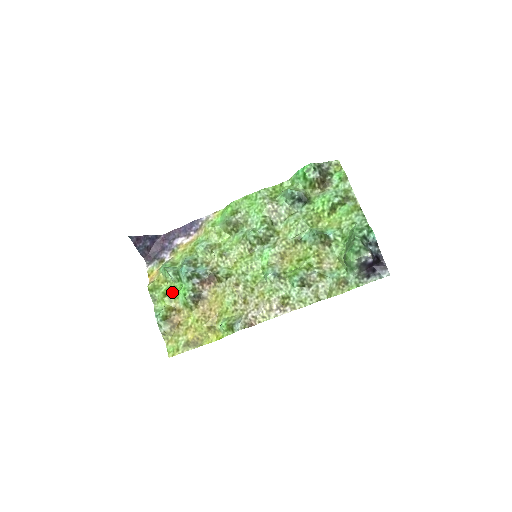
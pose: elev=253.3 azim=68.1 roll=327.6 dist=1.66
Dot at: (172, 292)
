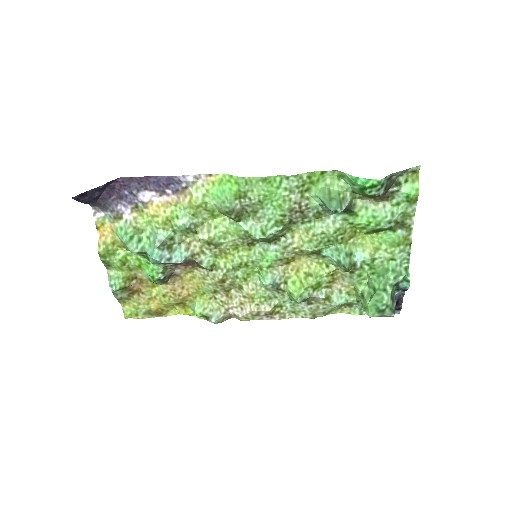
Dot at: (133, 262)
